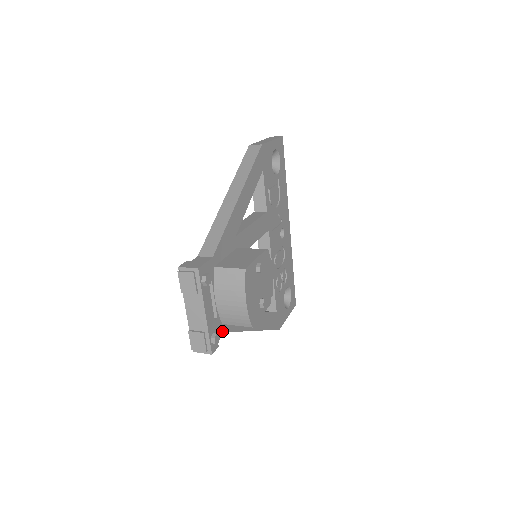
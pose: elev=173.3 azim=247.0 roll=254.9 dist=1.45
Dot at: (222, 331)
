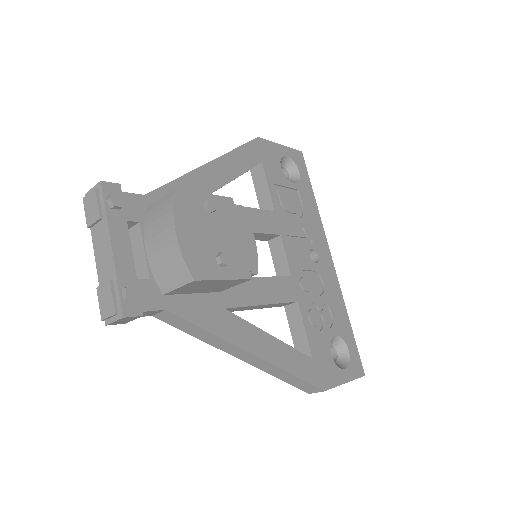
Dot at: (162, 306)
